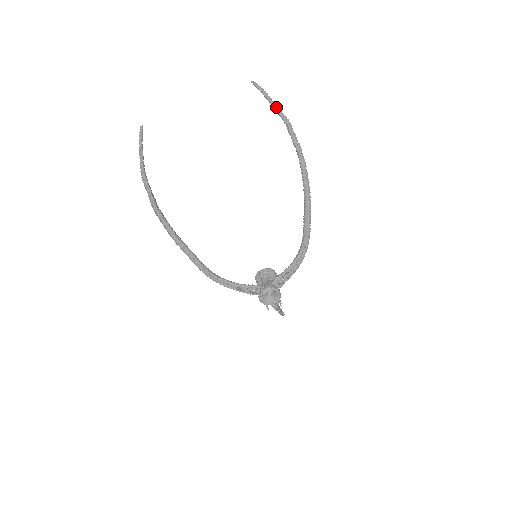
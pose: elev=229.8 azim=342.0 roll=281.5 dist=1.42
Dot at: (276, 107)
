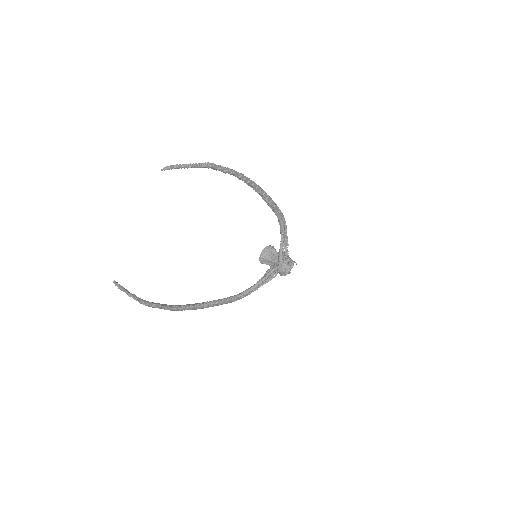
Dot at: (194, 166)
